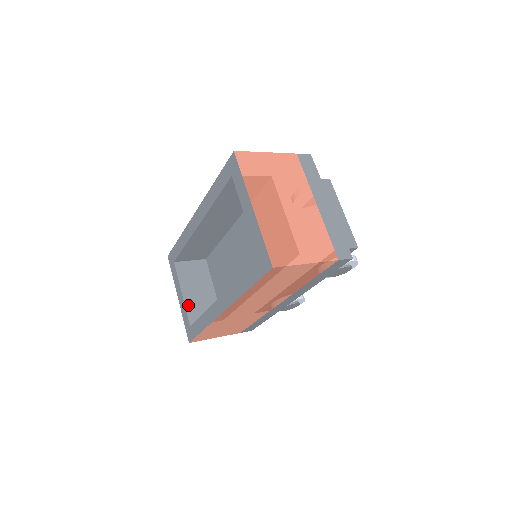
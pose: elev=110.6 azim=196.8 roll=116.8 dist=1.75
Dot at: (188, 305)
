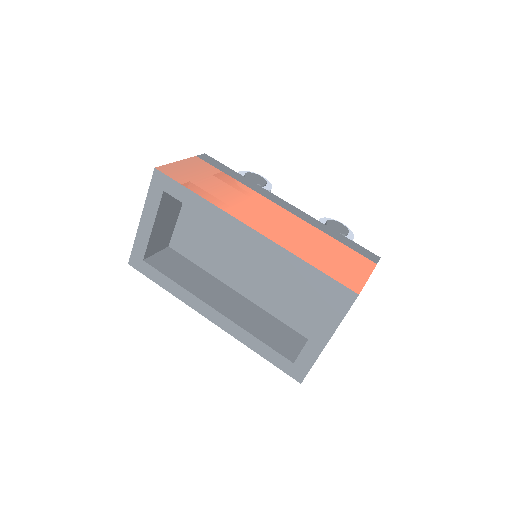
Dot at: (152, 239)
